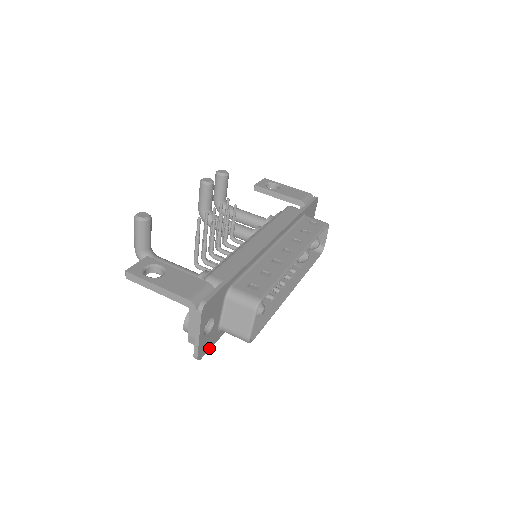
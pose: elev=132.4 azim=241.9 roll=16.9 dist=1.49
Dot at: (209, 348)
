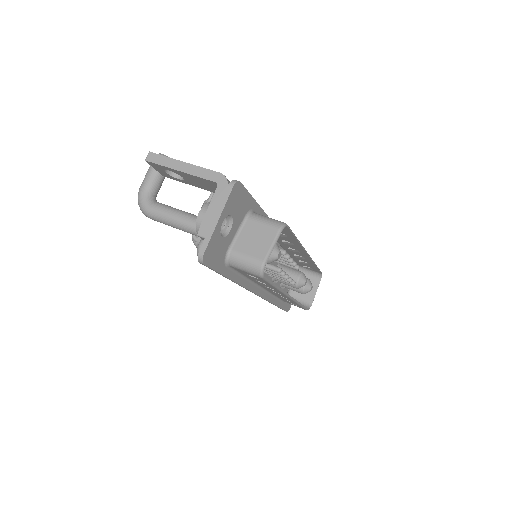
Dot at: (212, 266)
